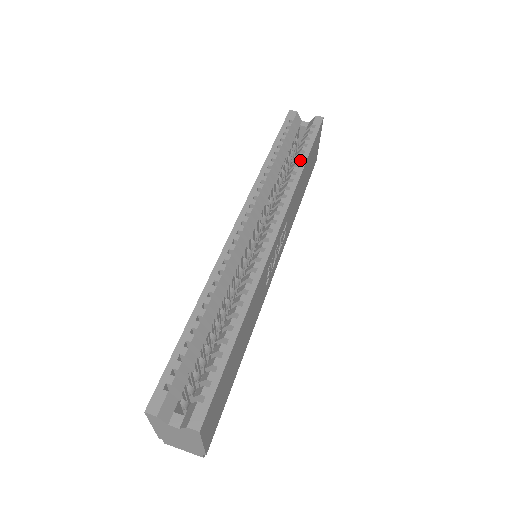
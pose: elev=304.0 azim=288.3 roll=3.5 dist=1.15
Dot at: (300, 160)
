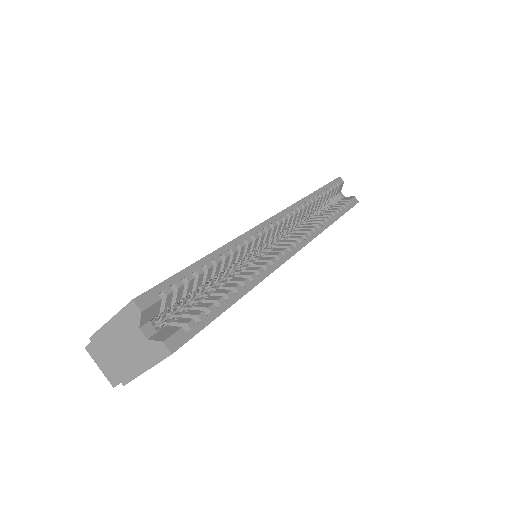
Dot at: (333, 215)
